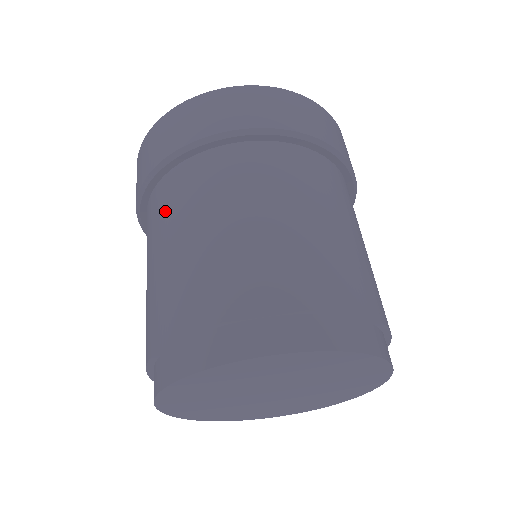
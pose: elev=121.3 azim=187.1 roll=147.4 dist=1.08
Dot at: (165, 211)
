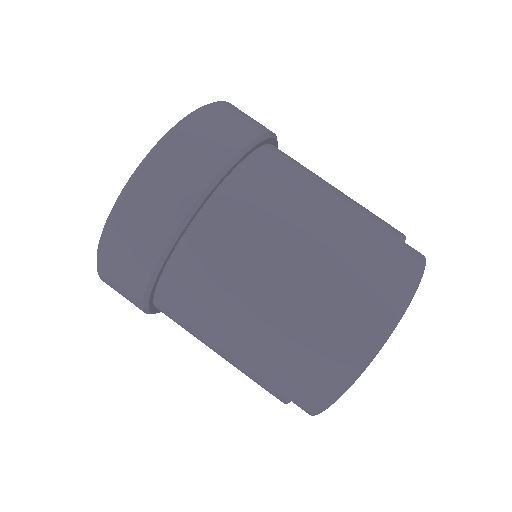
Dot at: (216, 272)
